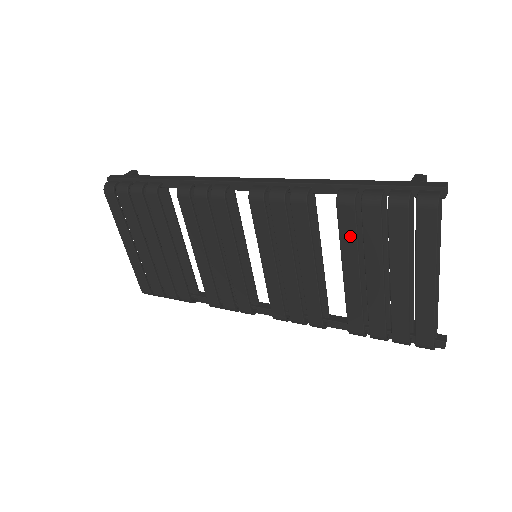
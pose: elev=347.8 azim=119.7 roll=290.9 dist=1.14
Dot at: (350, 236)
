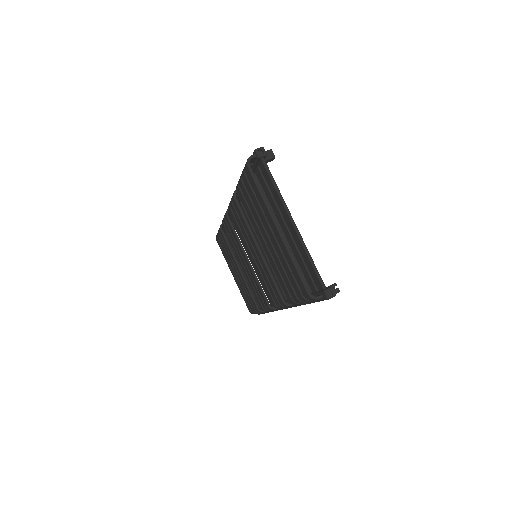
Dot at: (249, 212)
